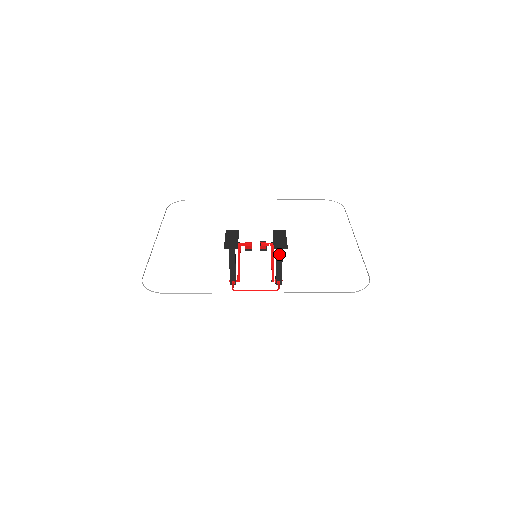
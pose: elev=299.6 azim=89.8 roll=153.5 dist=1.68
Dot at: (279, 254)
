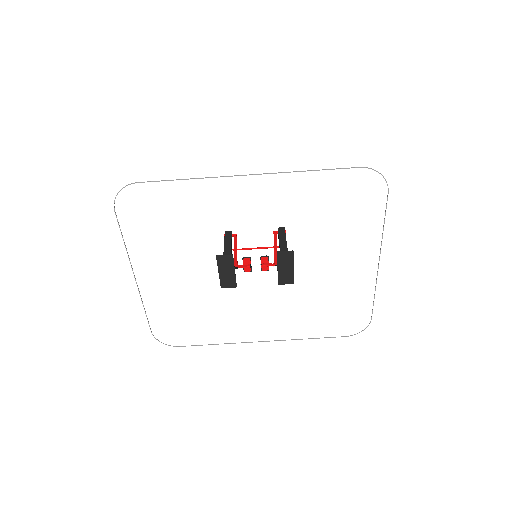
Dot at: occluded
